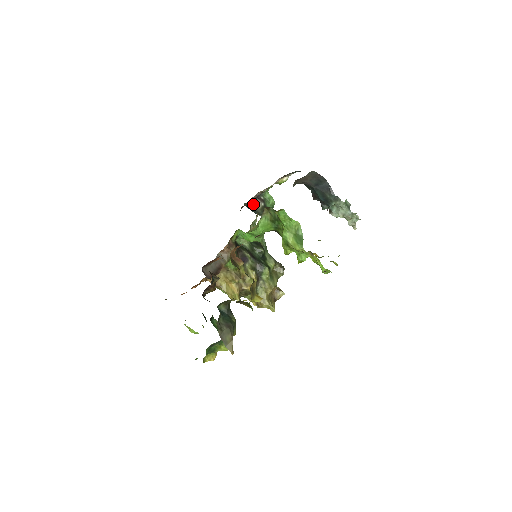
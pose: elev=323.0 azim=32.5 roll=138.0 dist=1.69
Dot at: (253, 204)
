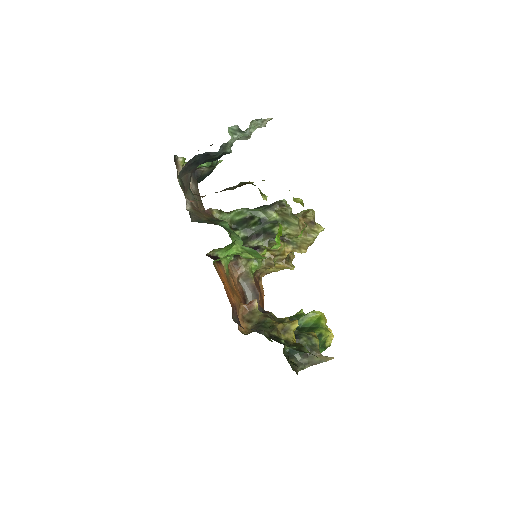
Dot at: (201, 175)
